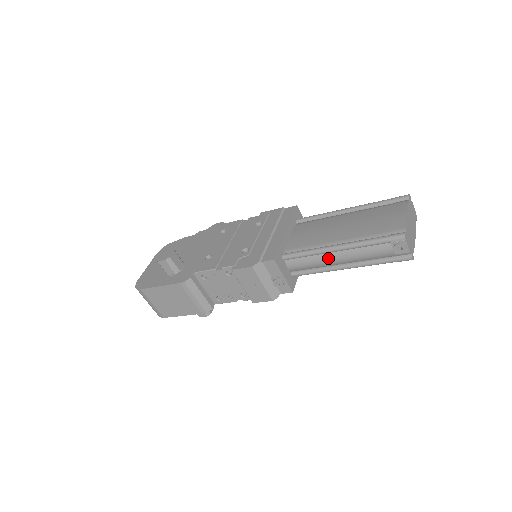
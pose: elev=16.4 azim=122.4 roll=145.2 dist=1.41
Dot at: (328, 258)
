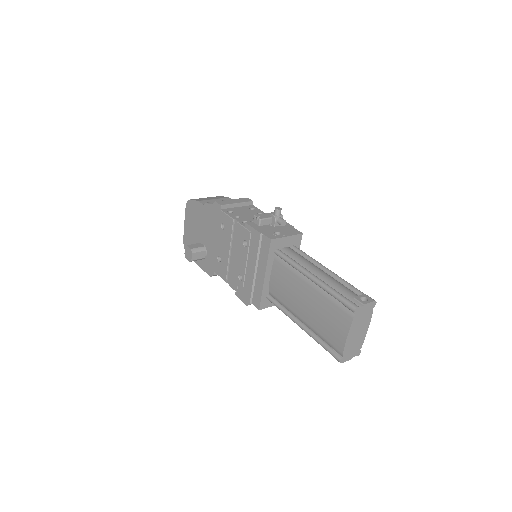
Dot at: occluded
